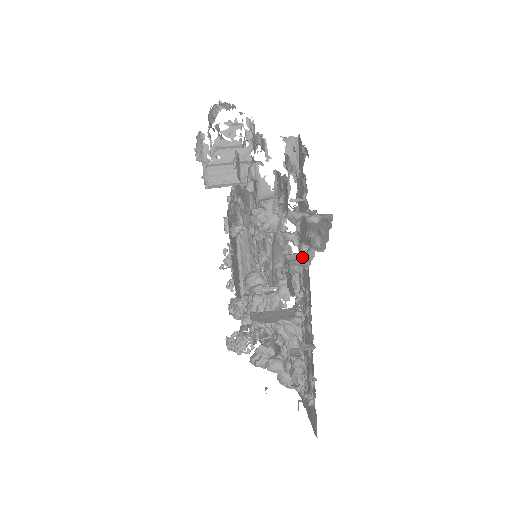
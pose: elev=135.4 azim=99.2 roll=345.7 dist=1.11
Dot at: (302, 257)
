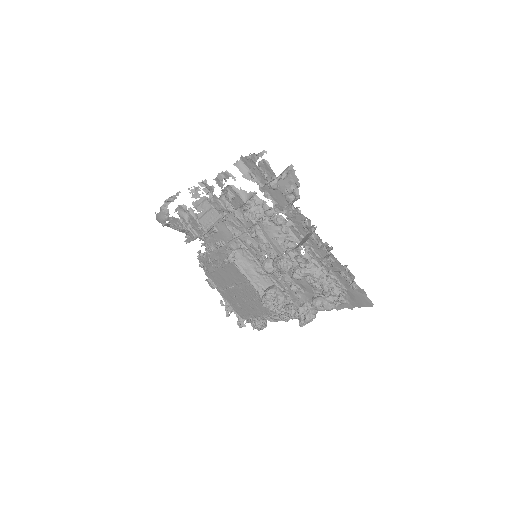
Dot at: occluded
